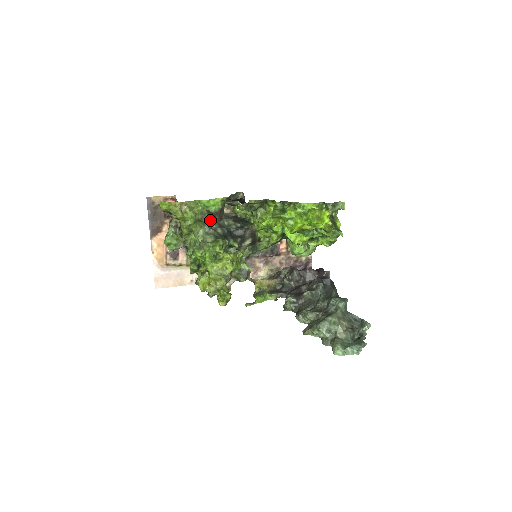
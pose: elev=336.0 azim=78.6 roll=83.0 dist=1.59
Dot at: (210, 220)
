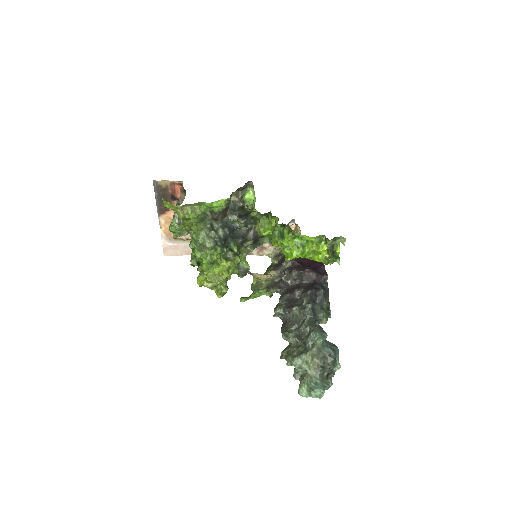
Dot at: (212, 221)
